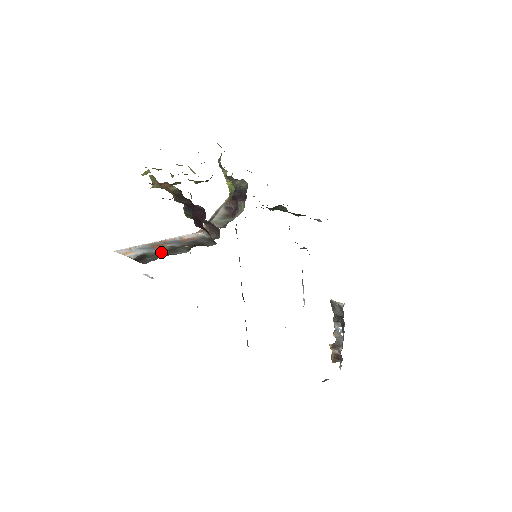
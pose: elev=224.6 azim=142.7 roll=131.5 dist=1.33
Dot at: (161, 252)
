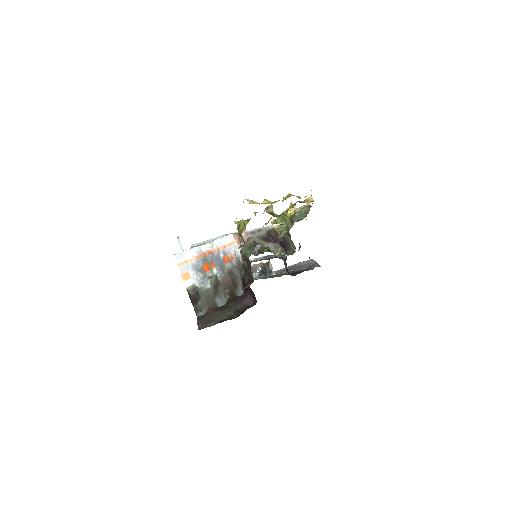
Dot at: (209, 293)
